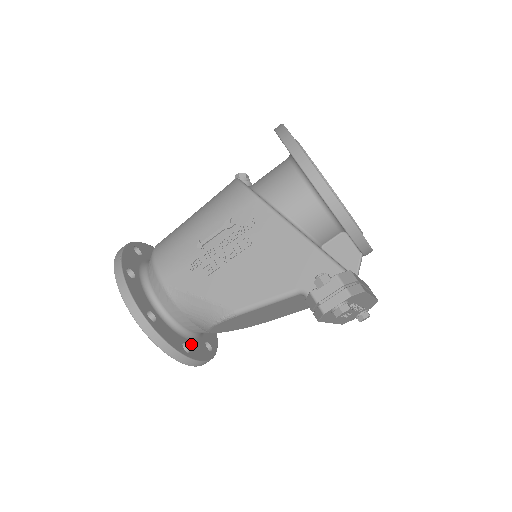
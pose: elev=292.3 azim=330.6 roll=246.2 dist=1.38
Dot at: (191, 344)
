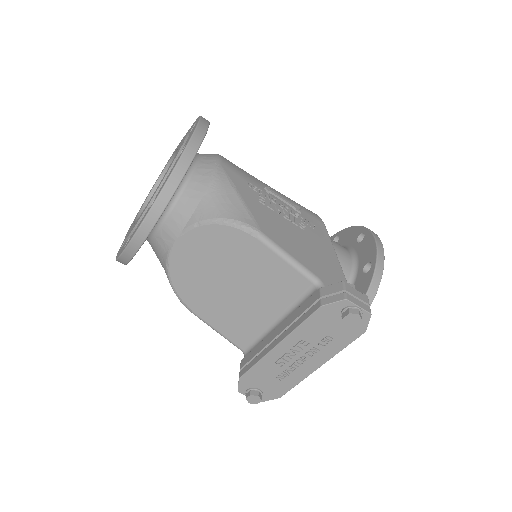
Dot at: occluded
